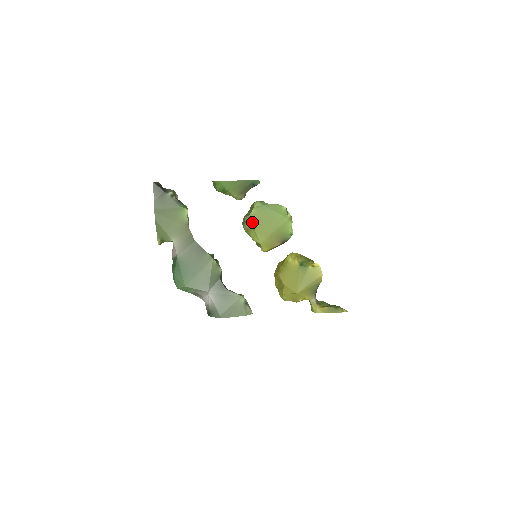
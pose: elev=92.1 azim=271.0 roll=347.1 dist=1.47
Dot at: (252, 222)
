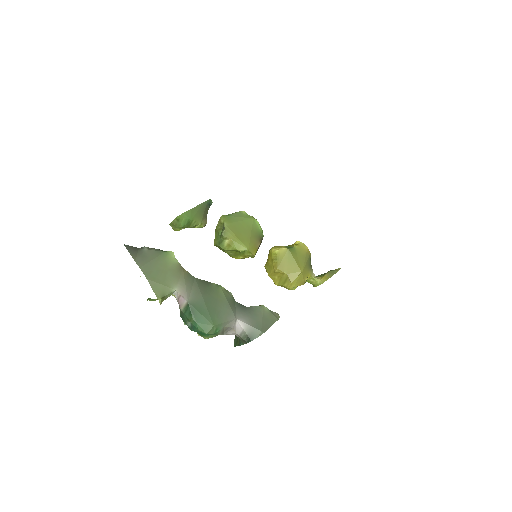
Dot at: (231, 234)
